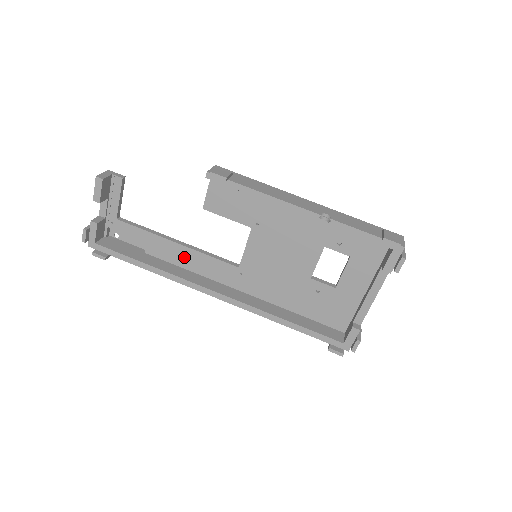
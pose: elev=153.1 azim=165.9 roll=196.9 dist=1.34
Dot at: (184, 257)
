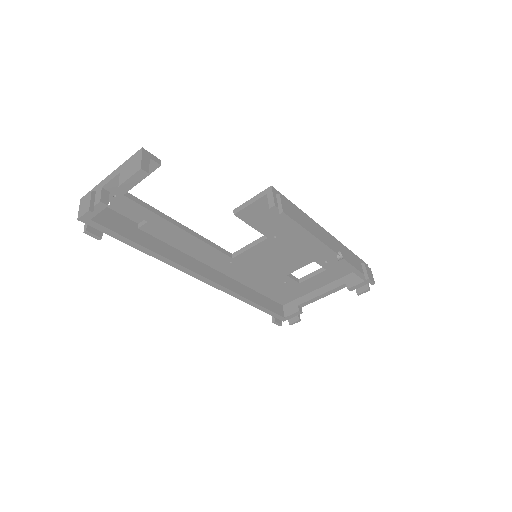
Dot at: (183, 241)
